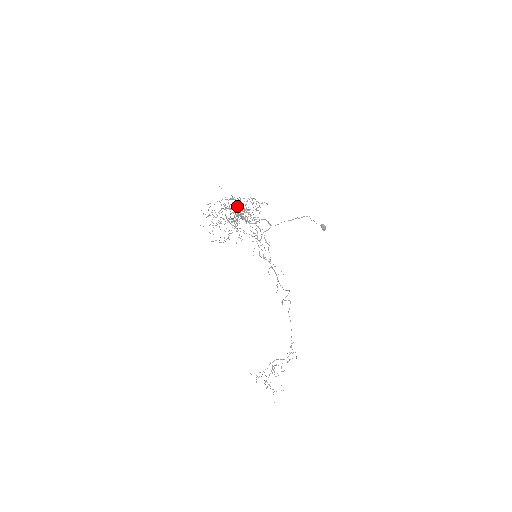
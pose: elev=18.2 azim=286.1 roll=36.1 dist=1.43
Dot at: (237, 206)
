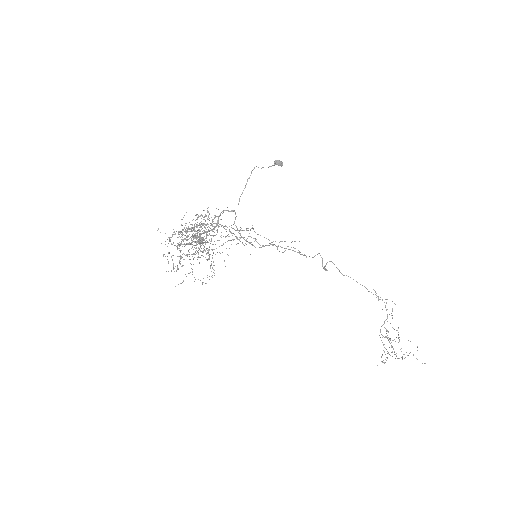
Dot at: occluded
